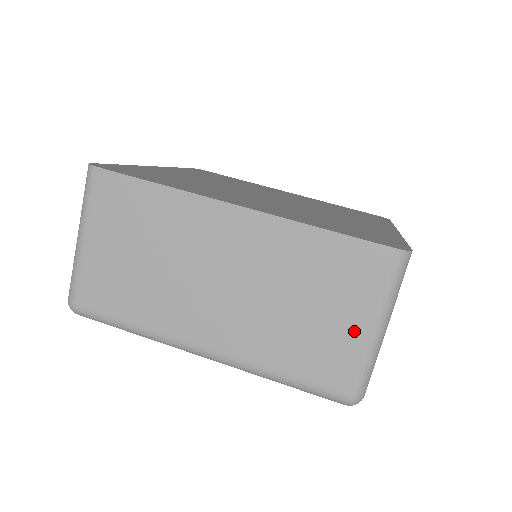
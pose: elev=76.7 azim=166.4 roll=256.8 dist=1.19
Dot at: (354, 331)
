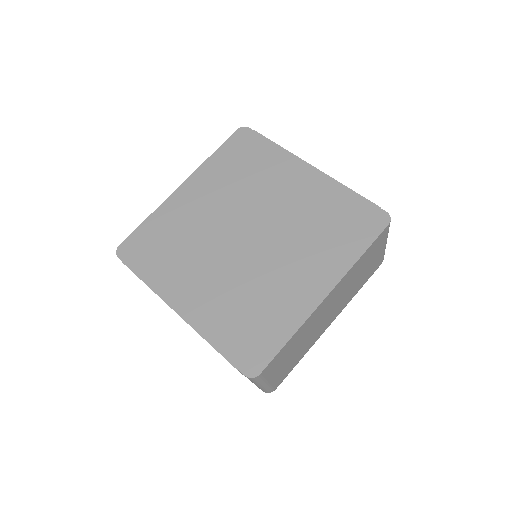
Dot at: occluded
